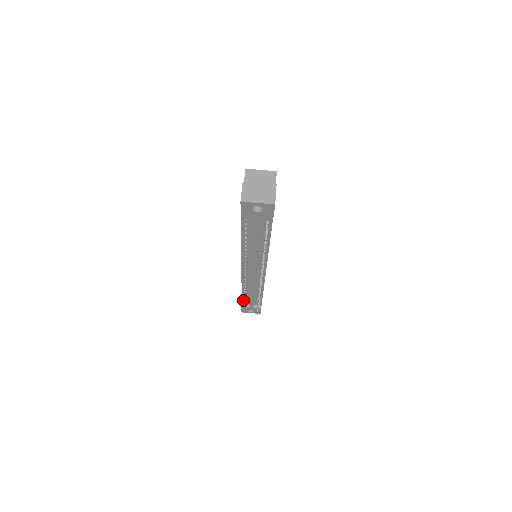
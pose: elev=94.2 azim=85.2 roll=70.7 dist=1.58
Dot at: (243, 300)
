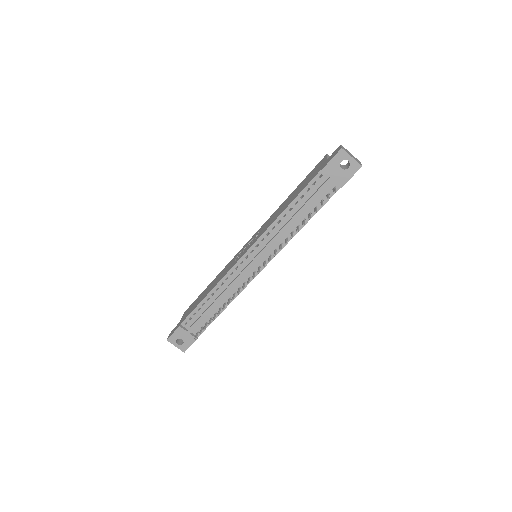
Dot at: (189, 317)
